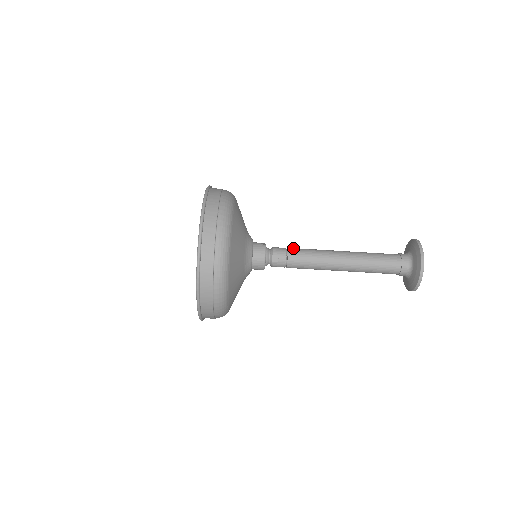
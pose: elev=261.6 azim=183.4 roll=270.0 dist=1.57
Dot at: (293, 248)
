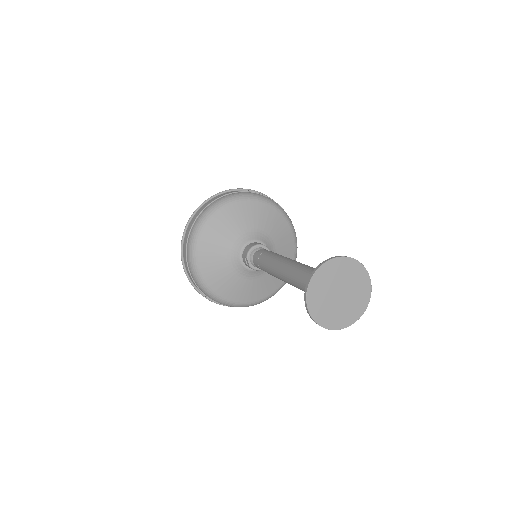
Dot at: occluded
